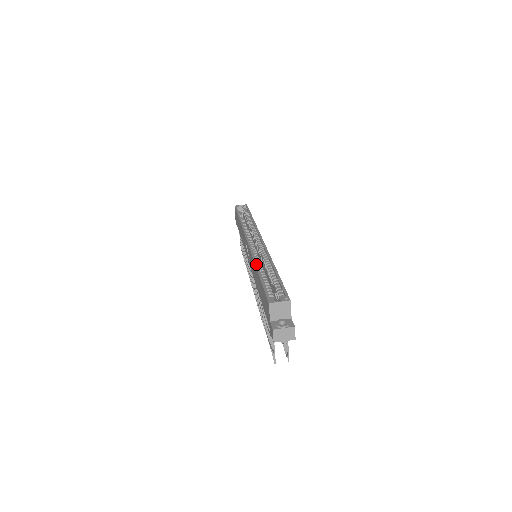
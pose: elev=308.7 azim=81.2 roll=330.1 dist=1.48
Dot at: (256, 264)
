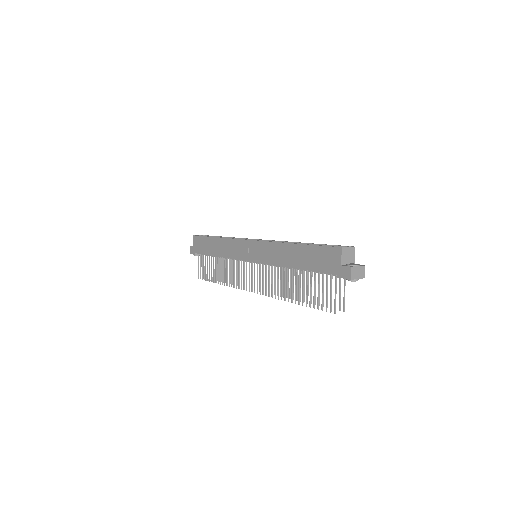
Dot at: occluded
